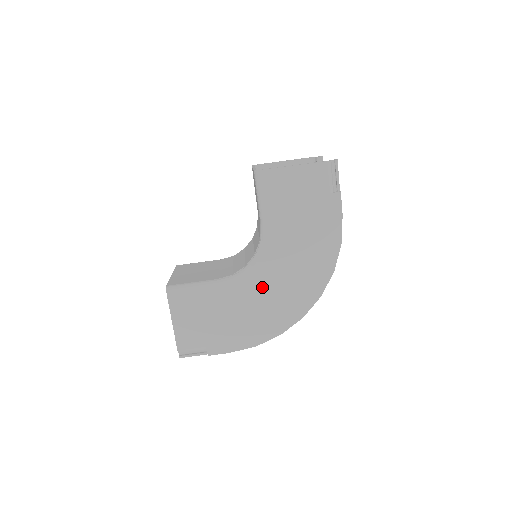
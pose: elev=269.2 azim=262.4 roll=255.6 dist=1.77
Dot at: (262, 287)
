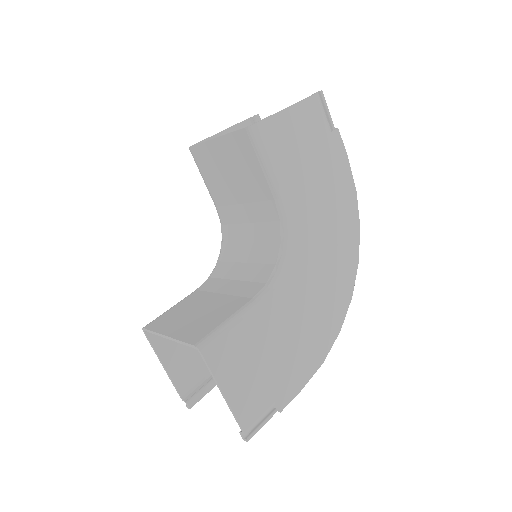
Dot at: (305, 281)
